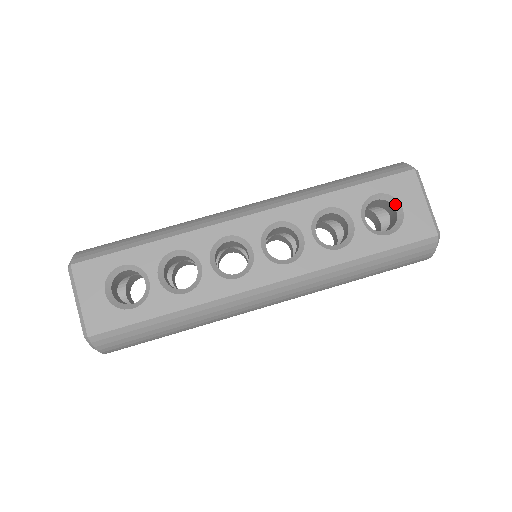
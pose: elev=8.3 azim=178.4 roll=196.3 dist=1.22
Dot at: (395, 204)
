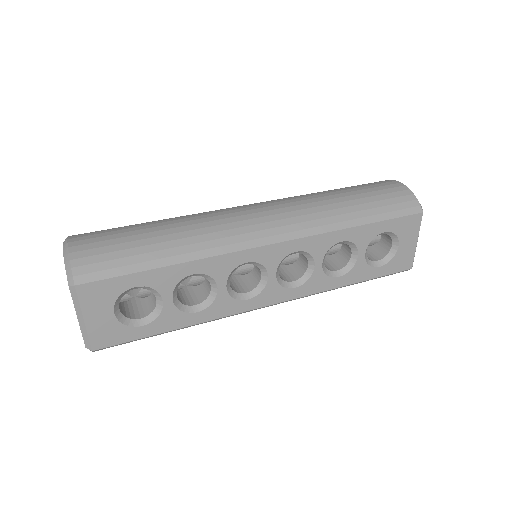
Dot at: (394, 240)
